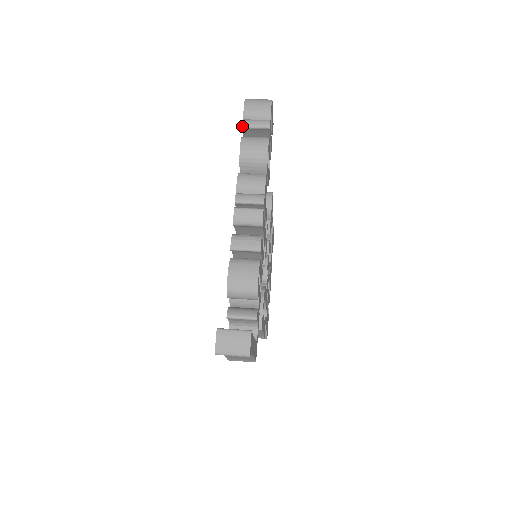
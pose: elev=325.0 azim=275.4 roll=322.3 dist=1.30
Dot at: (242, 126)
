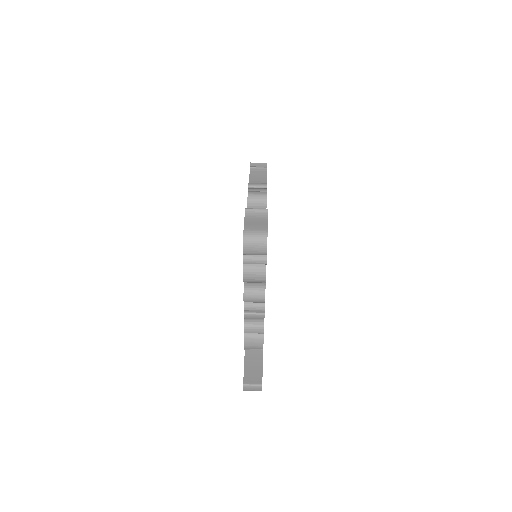
Dot at: occluded
